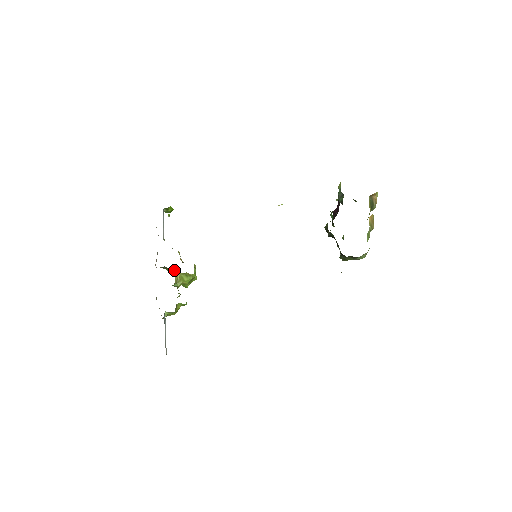
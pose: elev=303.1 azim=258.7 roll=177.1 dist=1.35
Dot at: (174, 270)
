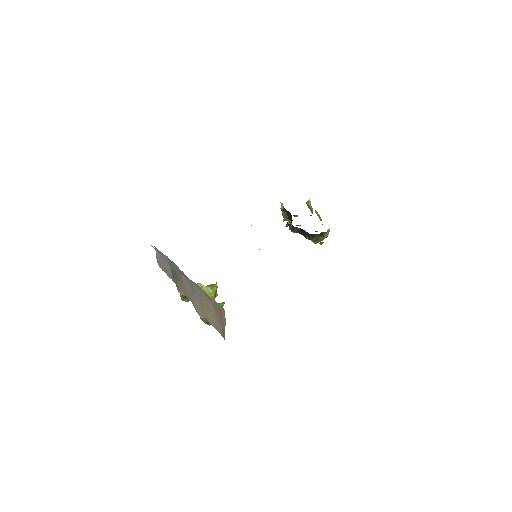
Dot at: occluded
